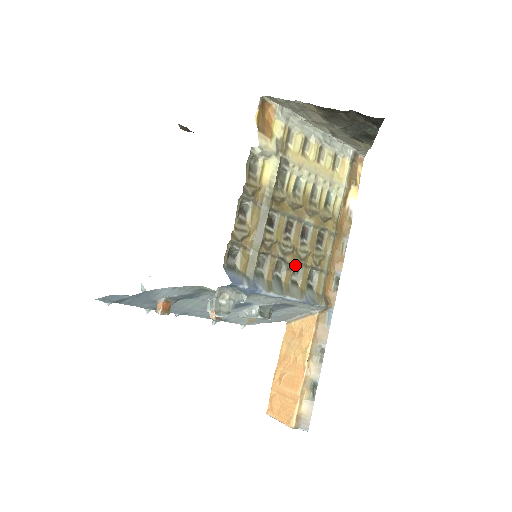
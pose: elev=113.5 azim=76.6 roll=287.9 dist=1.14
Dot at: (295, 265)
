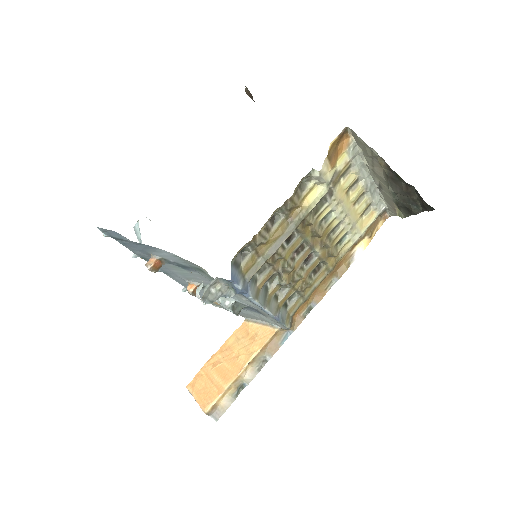
Dot at: (286, 284)
